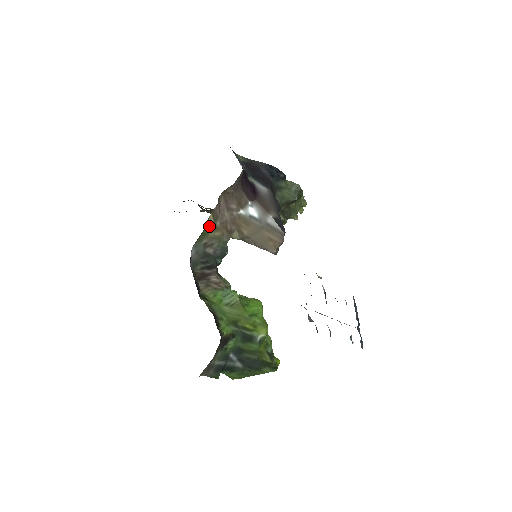
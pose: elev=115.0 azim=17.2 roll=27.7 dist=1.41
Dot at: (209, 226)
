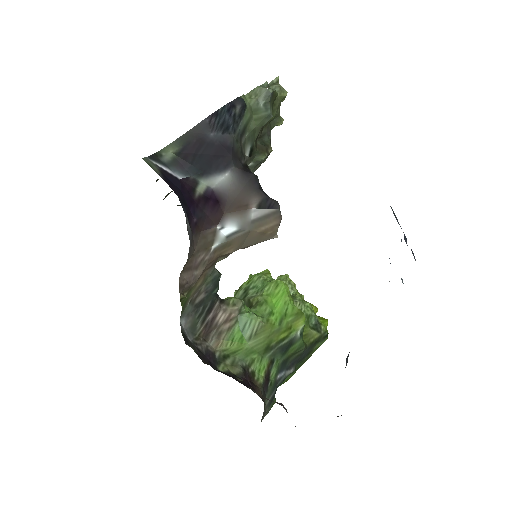
Dot at: (185, 297)
